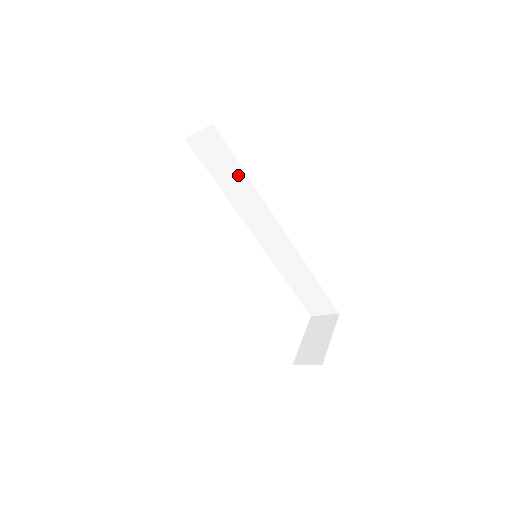
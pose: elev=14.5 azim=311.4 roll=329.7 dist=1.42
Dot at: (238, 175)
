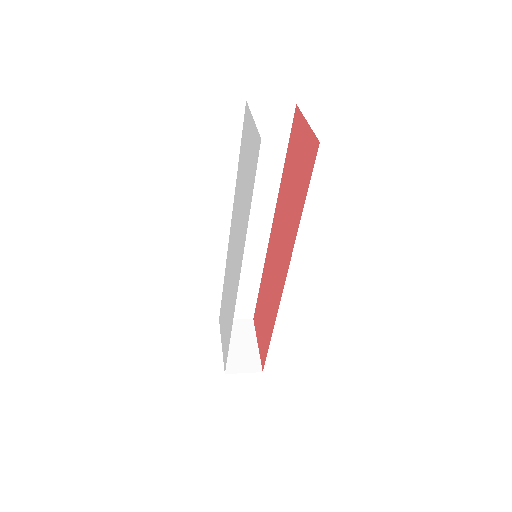
Dot at: (273, 164)
